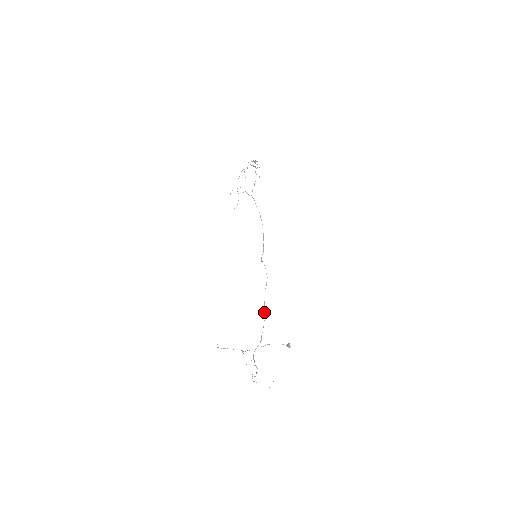
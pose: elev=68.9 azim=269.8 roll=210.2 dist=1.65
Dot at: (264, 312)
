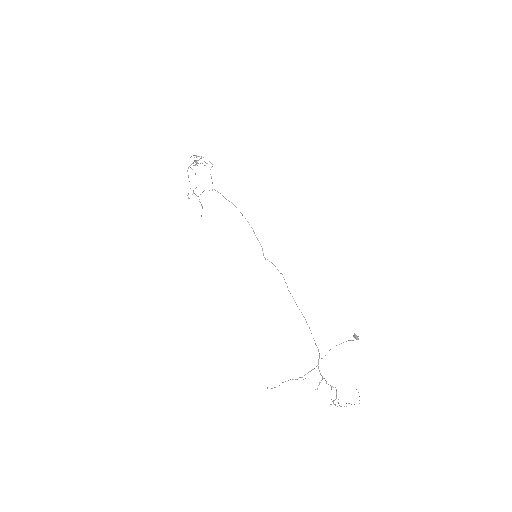
Dot at: occluded
